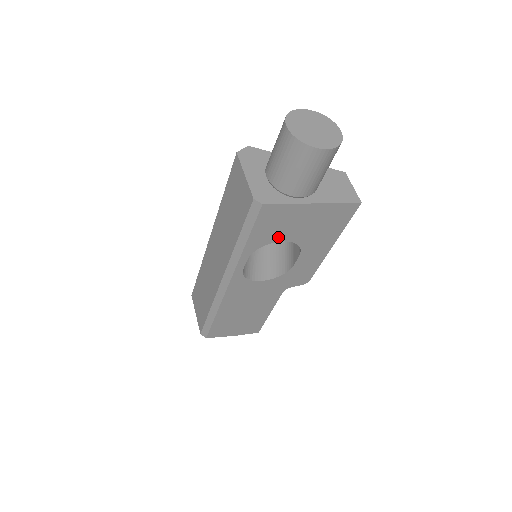
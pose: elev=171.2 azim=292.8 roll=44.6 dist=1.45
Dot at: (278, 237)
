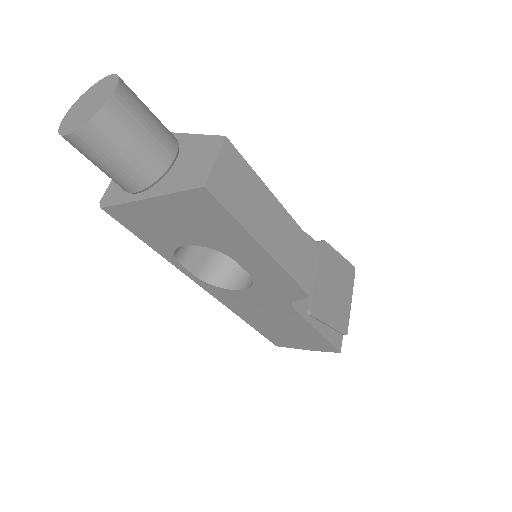
Dot at: (174, 241)
